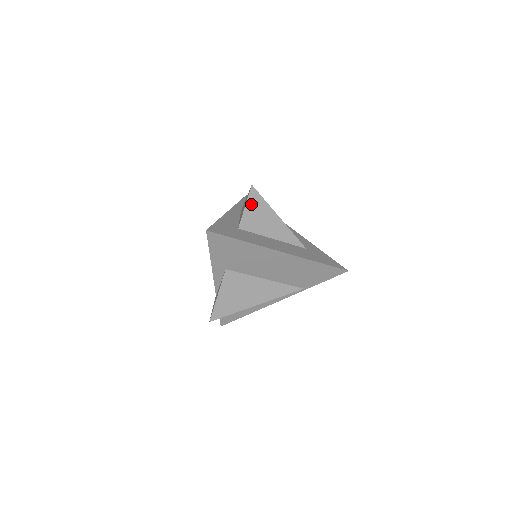
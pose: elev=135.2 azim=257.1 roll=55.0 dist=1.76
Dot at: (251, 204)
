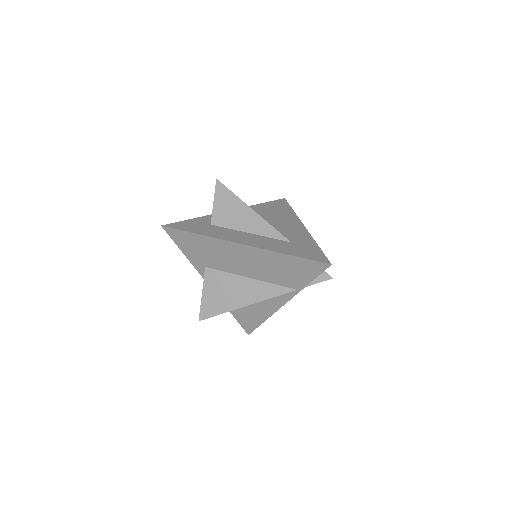
Dot at: (219, 198)
